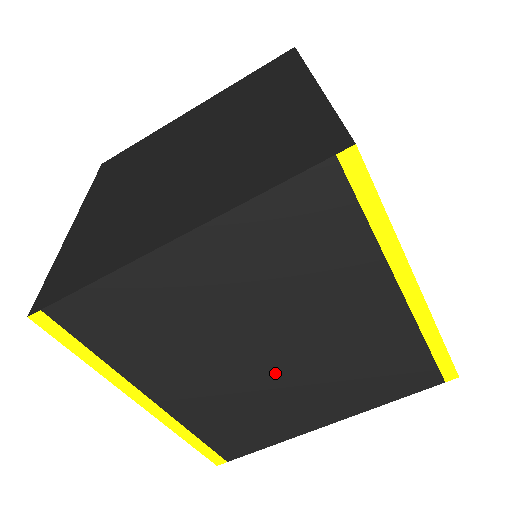
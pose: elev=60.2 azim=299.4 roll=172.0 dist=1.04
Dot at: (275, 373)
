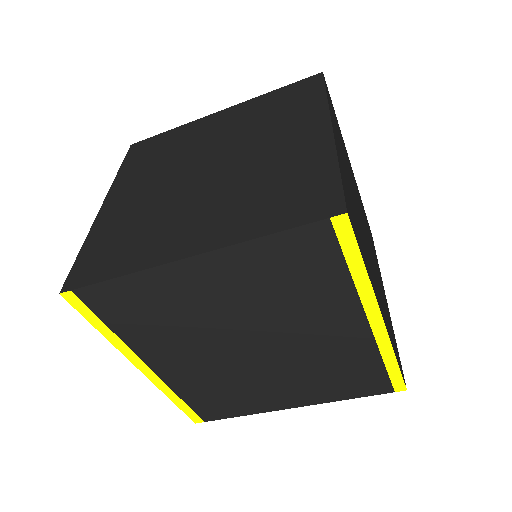
Dot at: (255, 364)
